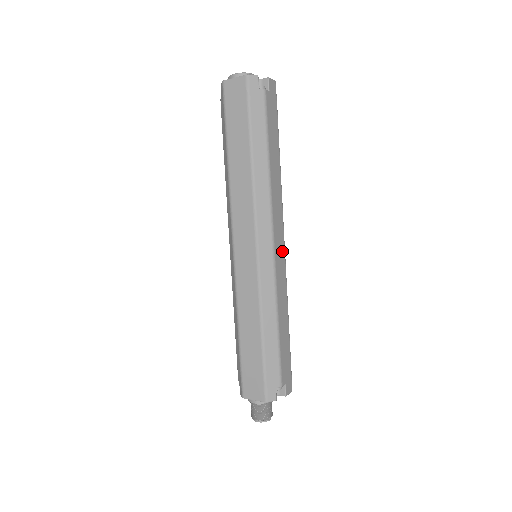
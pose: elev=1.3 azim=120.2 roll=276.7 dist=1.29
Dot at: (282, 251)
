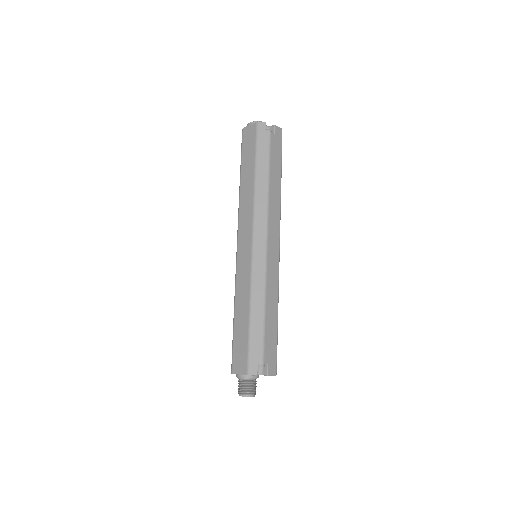
Dot at: (276, 252)
